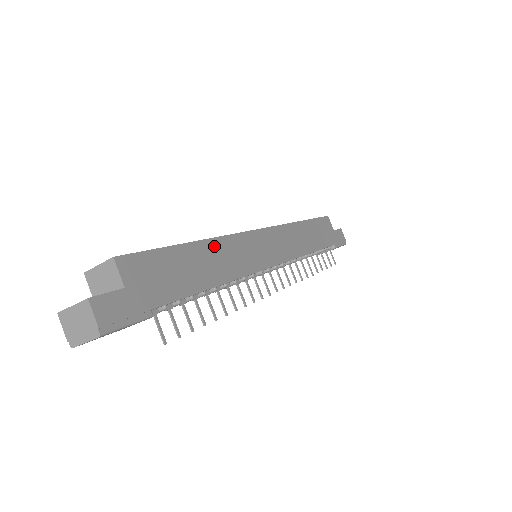
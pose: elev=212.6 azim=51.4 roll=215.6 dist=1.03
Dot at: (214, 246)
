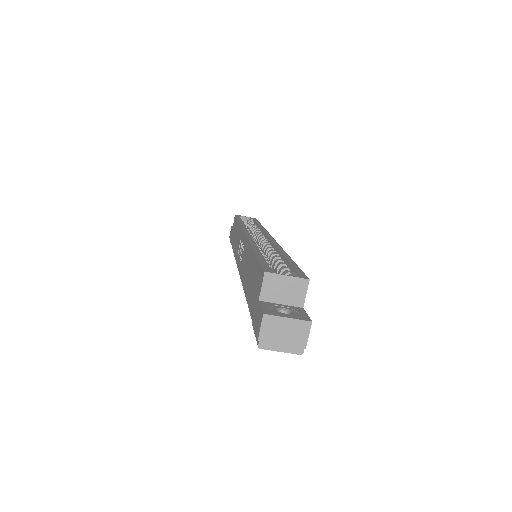
Dot at: occluded
